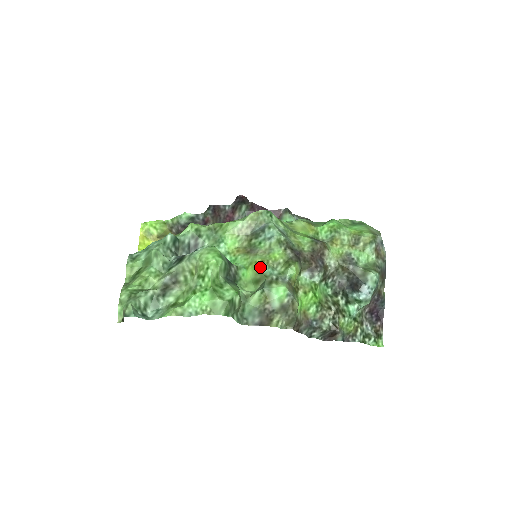
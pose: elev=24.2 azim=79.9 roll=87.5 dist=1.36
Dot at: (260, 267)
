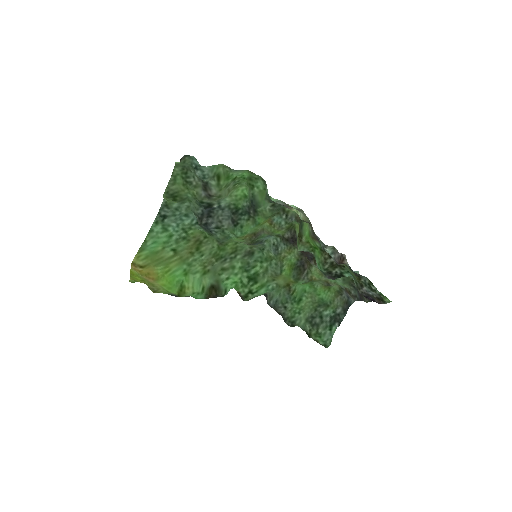
Dot at: (271, 219)
